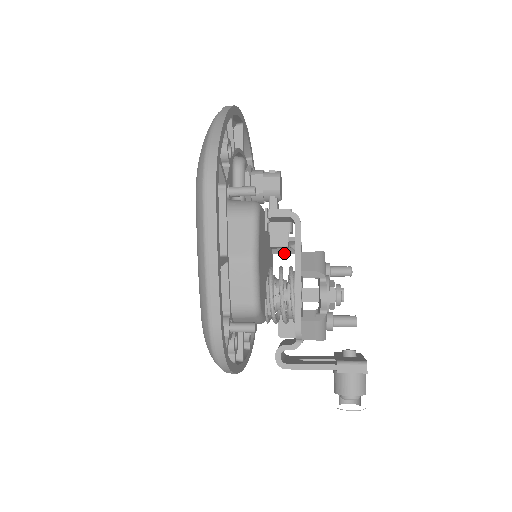
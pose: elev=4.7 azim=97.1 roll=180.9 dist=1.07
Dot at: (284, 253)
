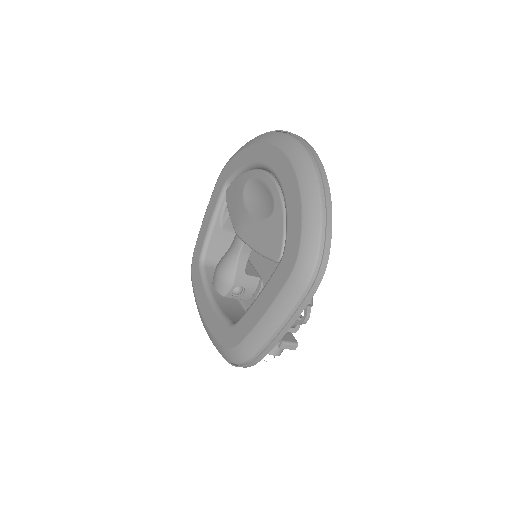
Dot at: occluded
